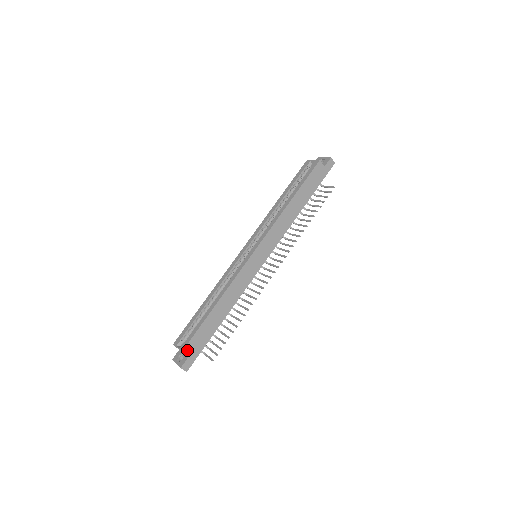
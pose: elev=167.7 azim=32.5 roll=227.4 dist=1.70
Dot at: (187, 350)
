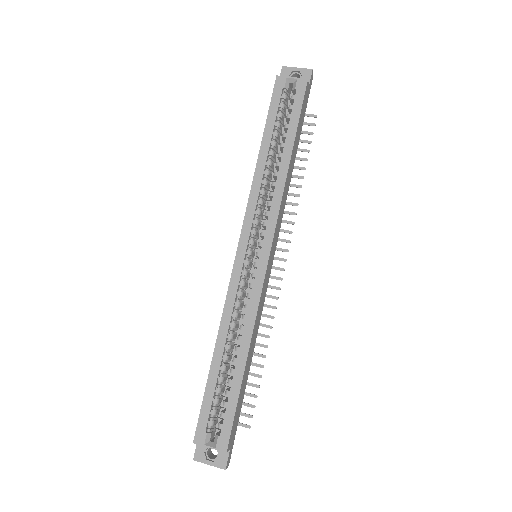
Dot at: (229, 444)
